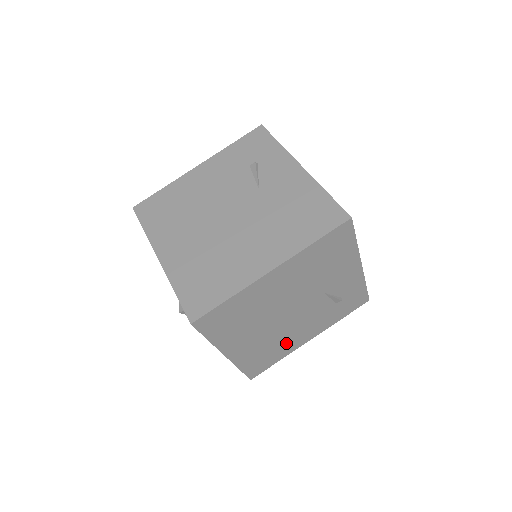
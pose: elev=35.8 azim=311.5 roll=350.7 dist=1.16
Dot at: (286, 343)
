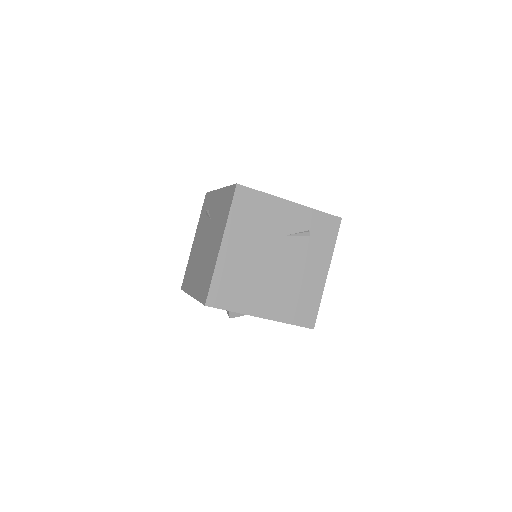
Dot at: (306, 286)
